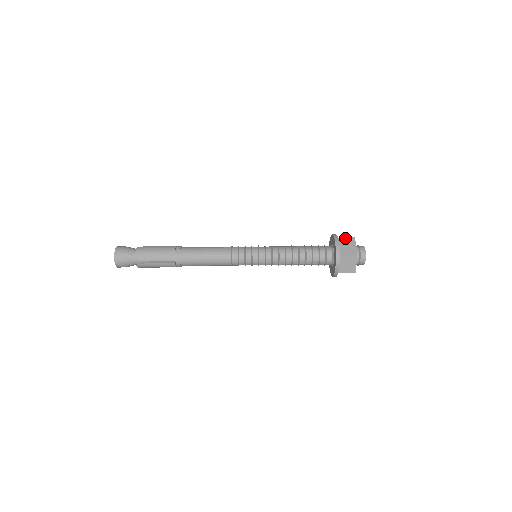
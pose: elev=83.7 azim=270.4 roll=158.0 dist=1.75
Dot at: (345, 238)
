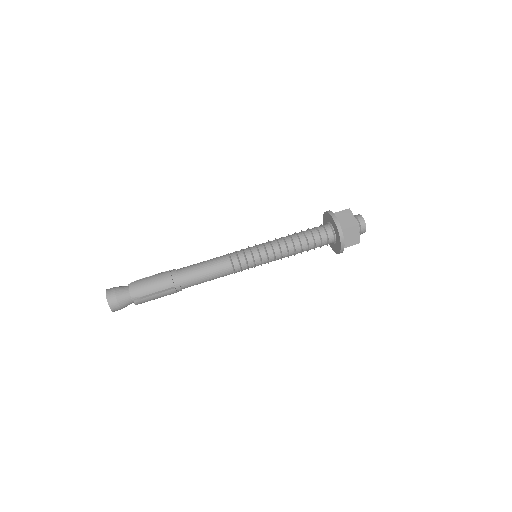
Dot at: (340, 212)
